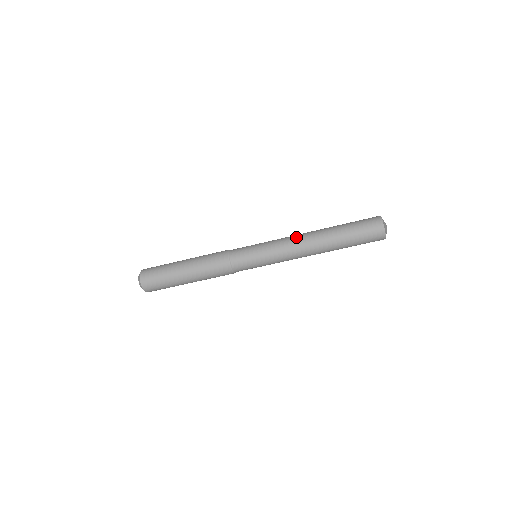
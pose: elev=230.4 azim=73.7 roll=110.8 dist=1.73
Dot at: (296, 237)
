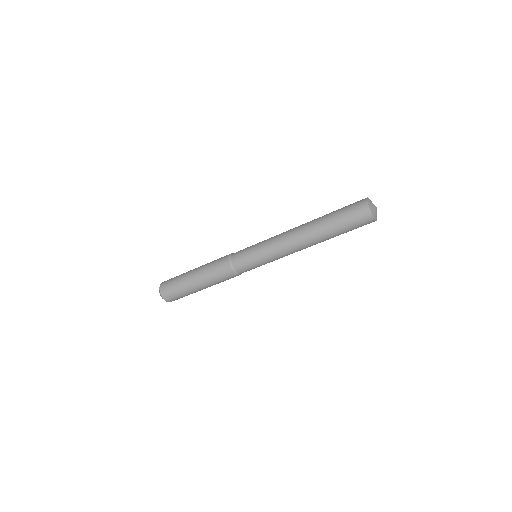
Dot at: occluded
